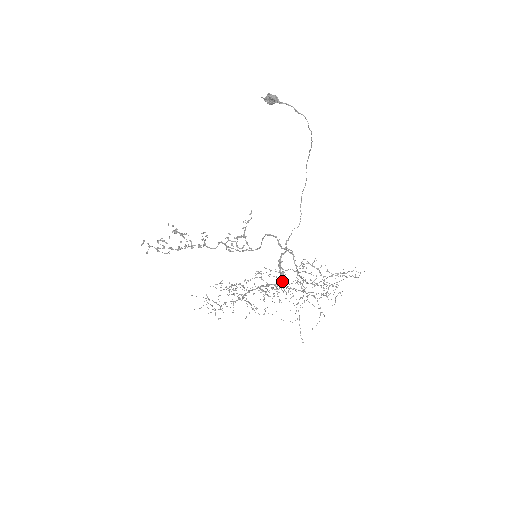
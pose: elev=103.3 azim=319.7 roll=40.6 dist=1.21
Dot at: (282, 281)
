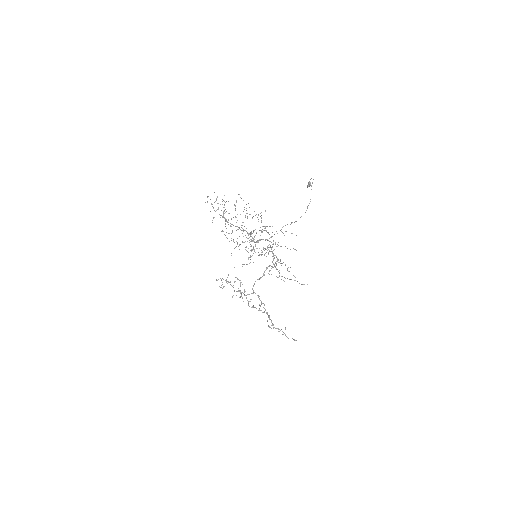
Dot at: occluded
